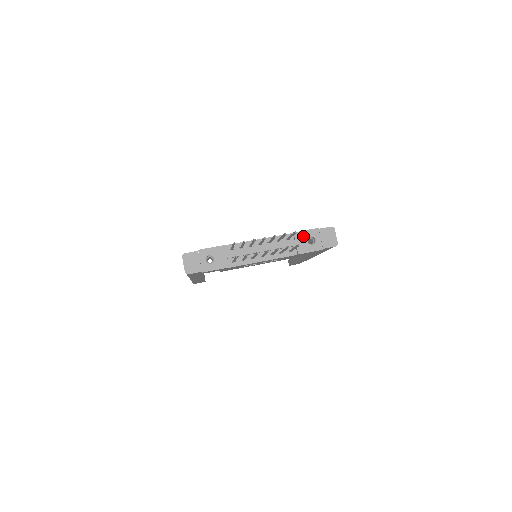
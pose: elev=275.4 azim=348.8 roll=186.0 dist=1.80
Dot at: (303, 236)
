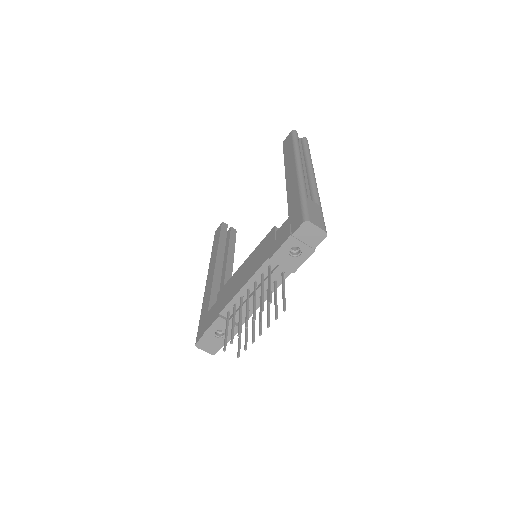
Dot at: (282, 255)
